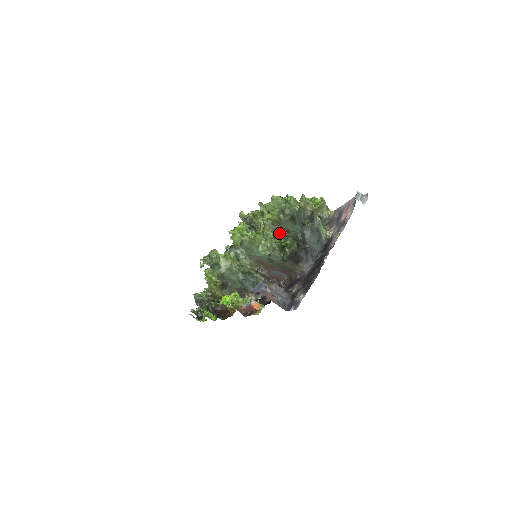
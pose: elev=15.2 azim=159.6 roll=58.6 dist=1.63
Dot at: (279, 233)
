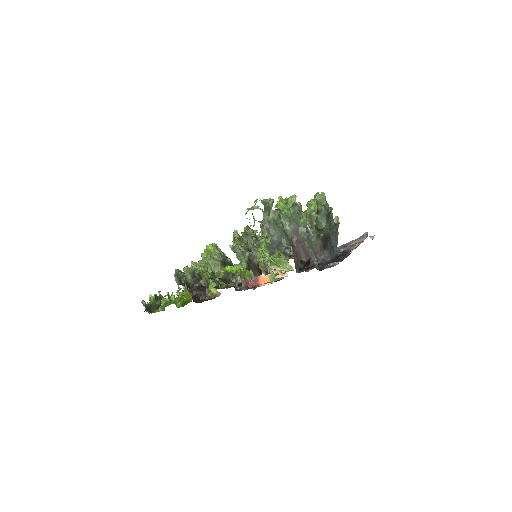
Dot at: occluded
